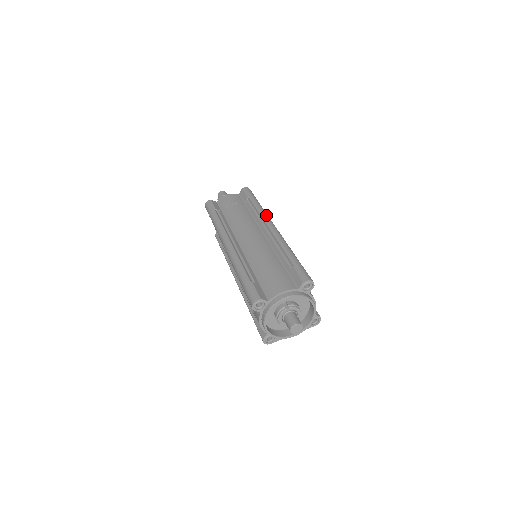
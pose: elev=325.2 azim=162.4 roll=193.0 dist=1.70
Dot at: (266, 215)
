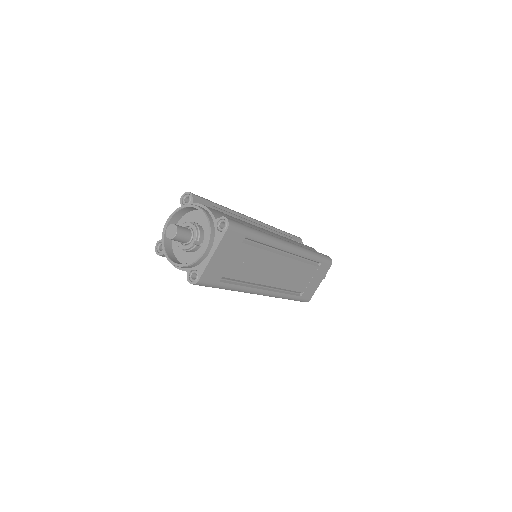
Dot at: occluded
